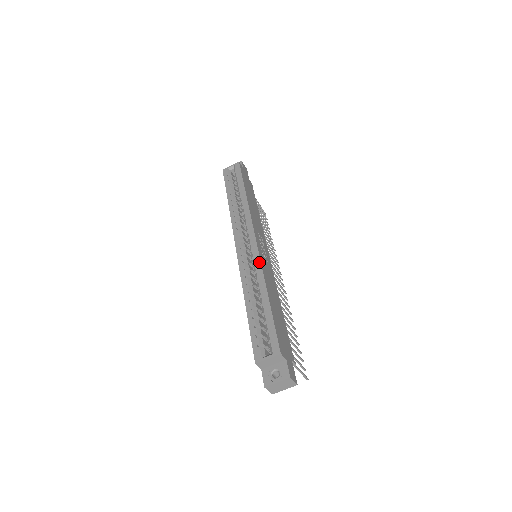
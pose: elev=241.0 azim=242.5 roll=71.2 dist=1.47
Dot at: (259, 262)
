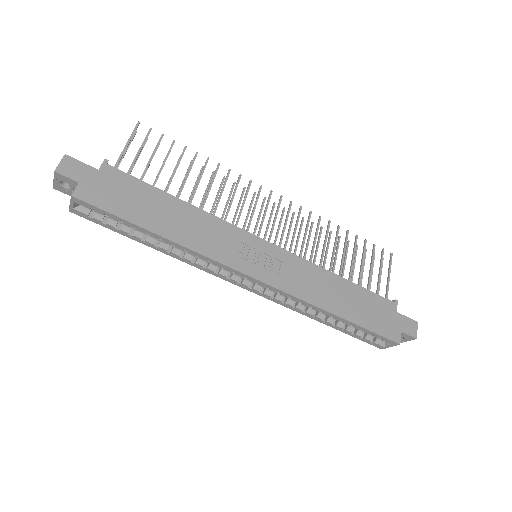
Dot at: (293, 298)
